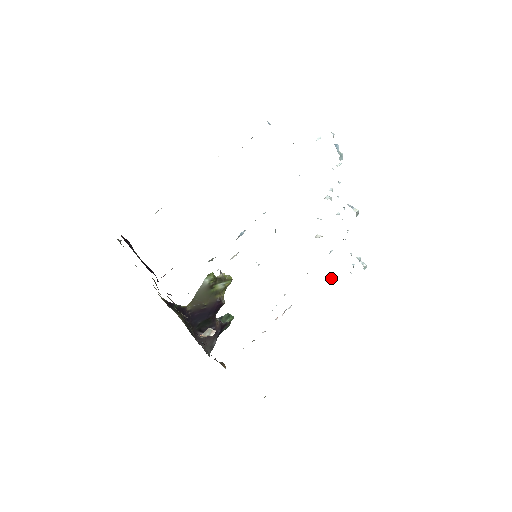
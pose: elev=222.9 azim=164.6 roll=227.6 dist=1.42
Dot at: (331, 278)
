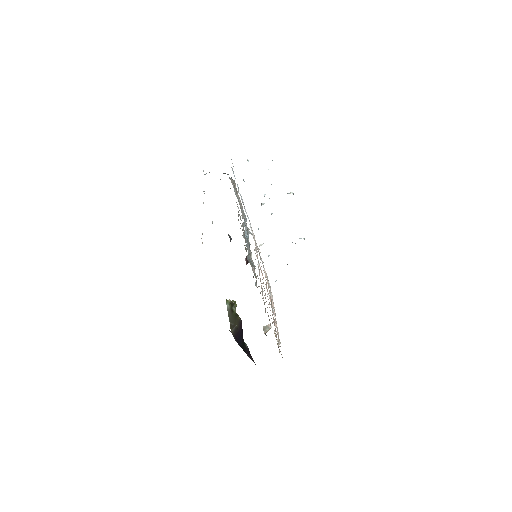
Dot at: (276, 280)
